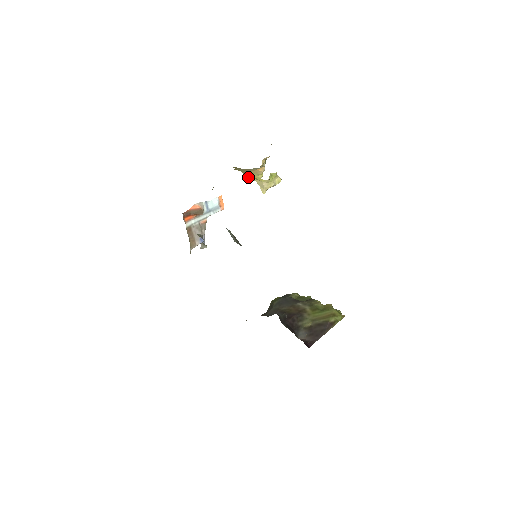
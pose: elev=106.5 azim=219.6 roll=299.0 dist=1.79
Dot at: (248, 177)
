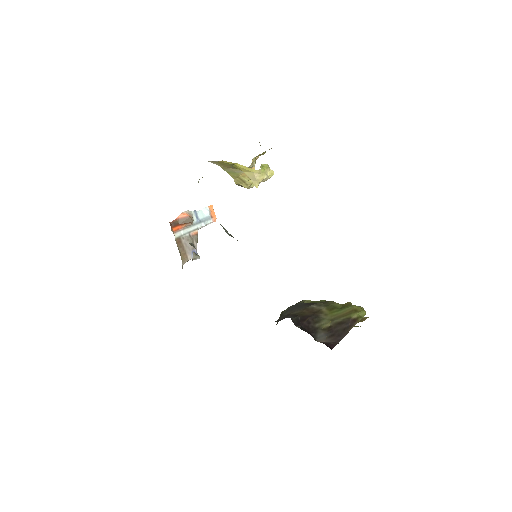
Dot at: (239, 183)
